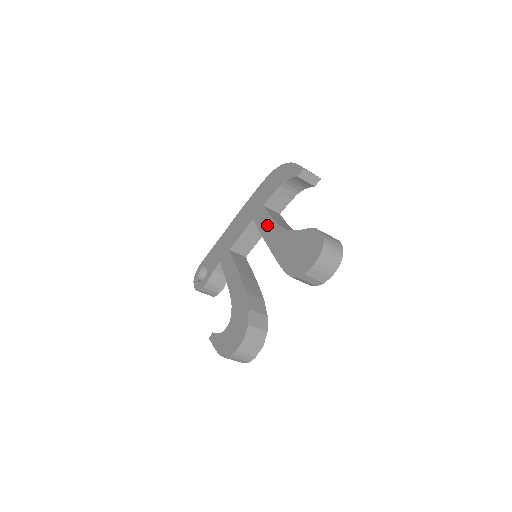
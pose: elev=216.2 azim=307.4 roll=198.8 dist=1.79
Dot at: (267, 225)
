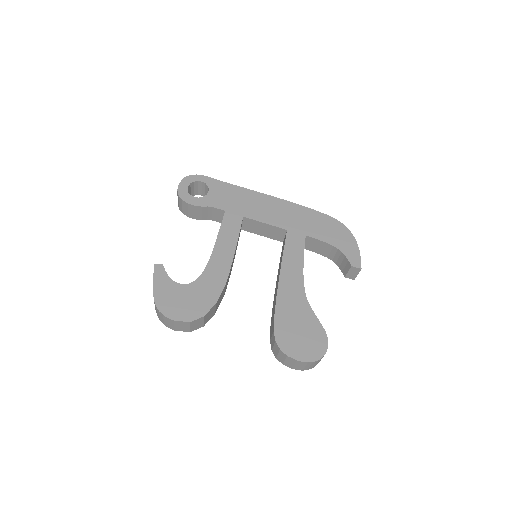
Dot at: (294, 260)
